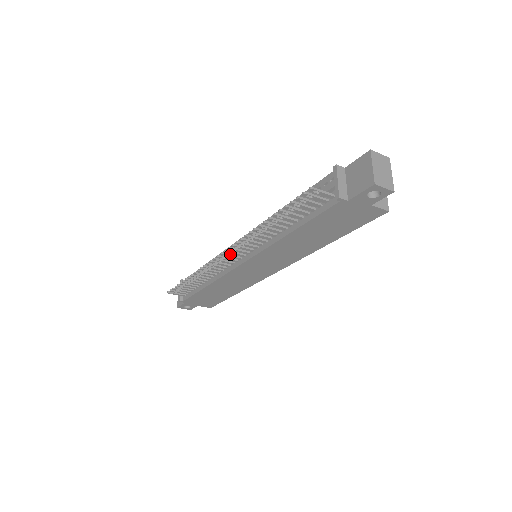
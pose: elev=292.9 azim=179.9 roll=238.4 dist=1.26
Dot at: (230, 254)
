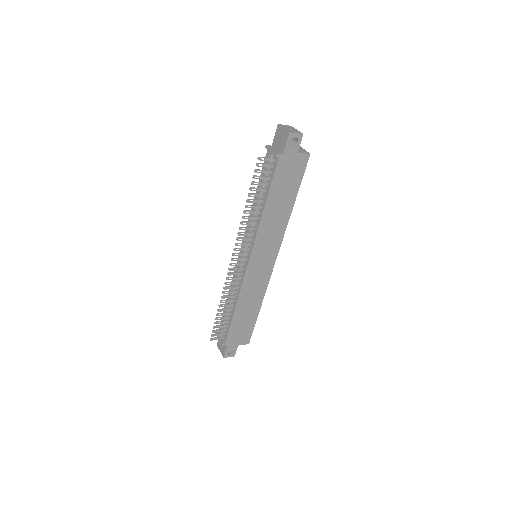
Dot at: (238, 258)
